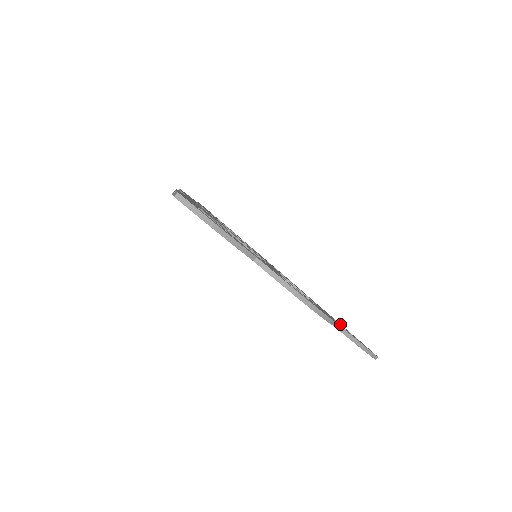
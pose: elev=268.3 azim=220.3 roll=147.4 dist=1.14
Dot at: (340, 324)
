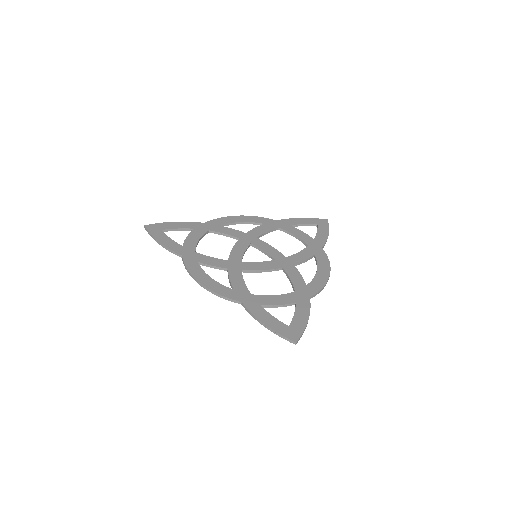
Dot at: (300, 223)
